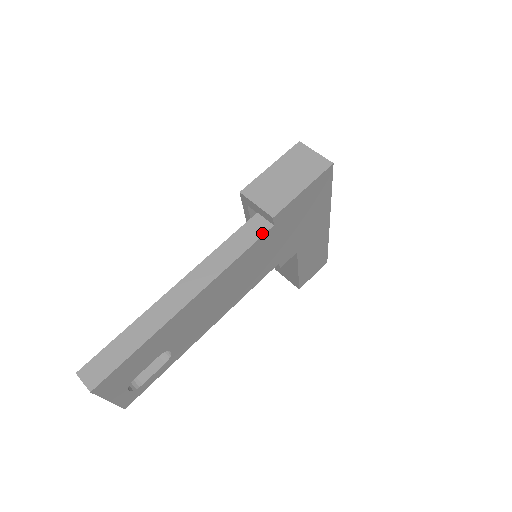
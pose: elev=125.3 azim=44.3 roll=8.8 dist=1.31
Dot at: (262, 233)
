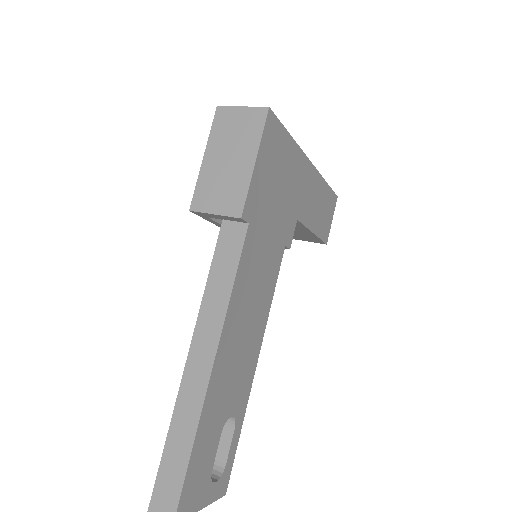
Dot at: (241, 241)
